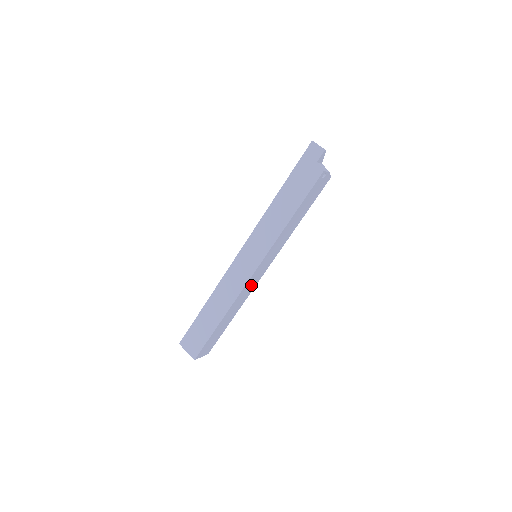
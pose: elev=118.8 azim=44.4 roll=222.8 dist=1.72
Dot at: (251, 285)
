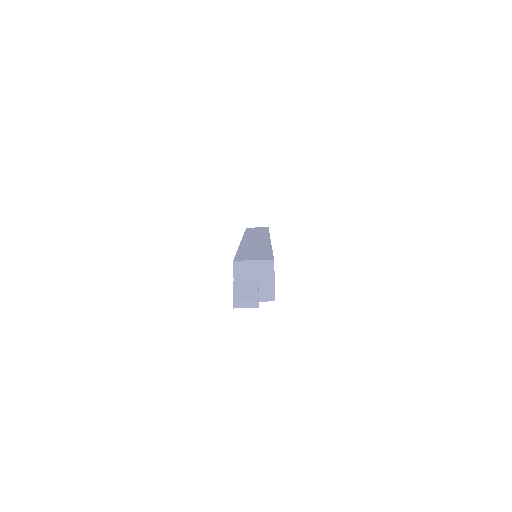
Dot at: occluded
